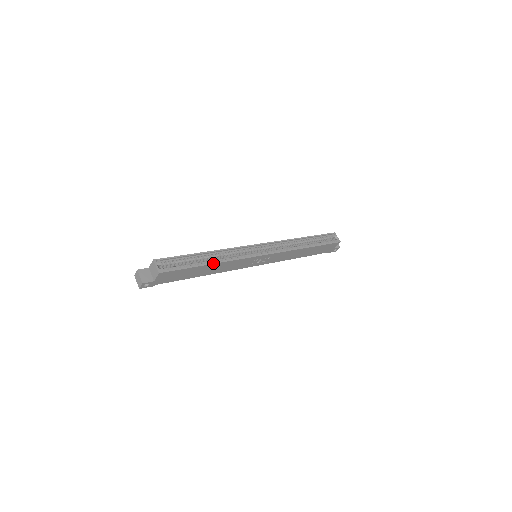
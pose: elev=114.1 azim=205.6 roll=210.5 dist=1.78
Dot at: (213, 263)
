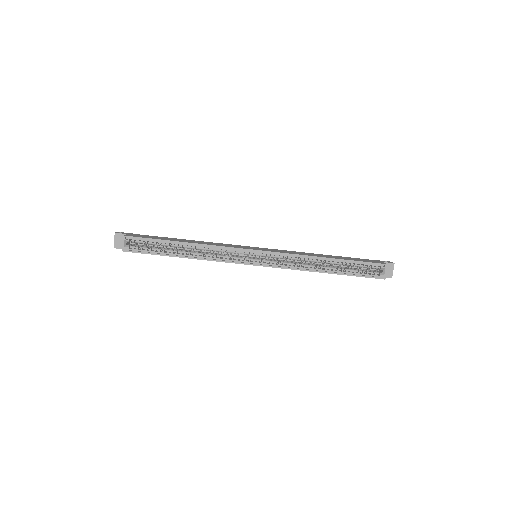
Dot at: (186, 257)
